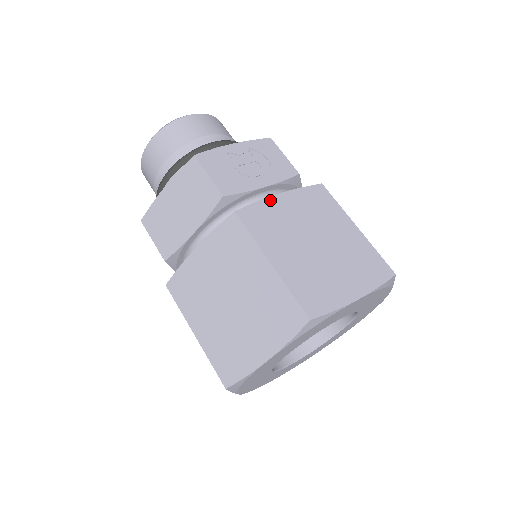
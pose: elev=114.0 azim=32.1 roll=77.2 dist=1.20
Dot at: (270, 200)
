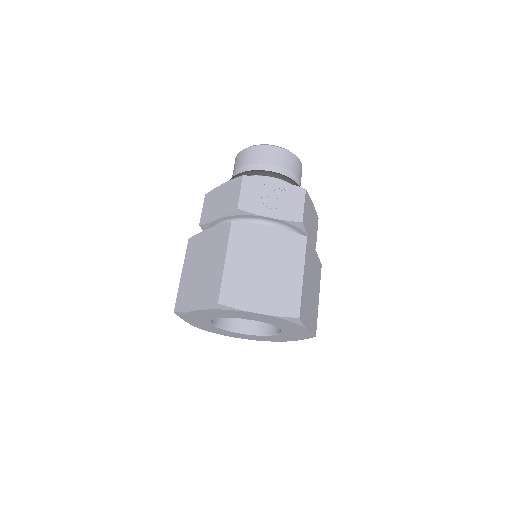
Dot at: (260, 227)
